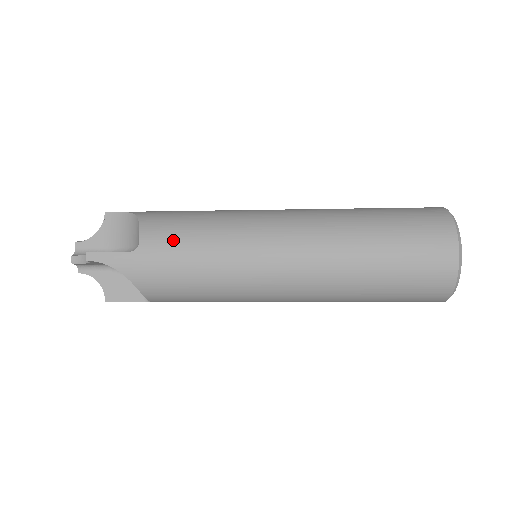
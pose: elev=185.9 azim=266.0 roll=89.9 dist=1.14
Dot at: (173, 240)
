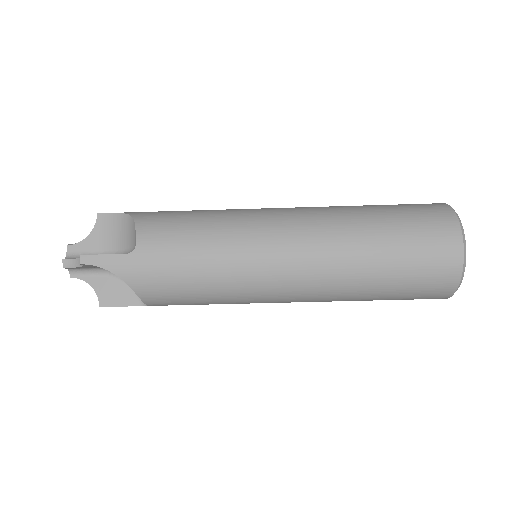
Dot at: (172, 241)
